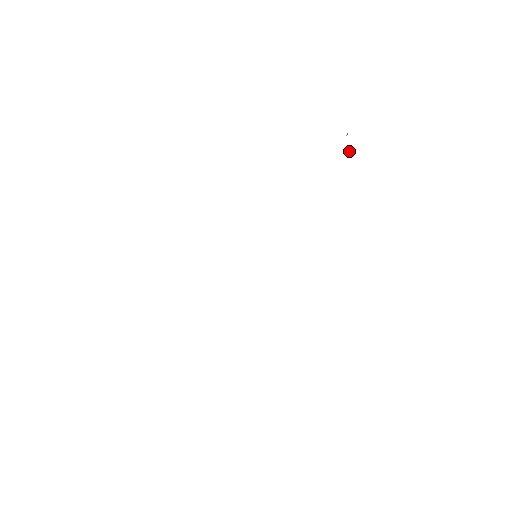
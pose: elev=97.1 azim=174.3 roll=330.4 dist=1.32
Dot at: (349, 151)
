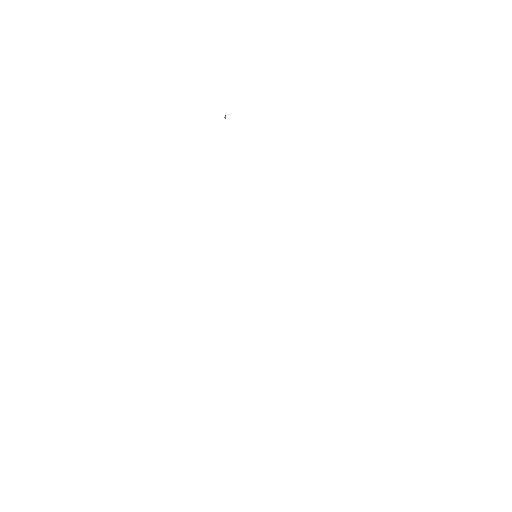
Dot at: occluded
